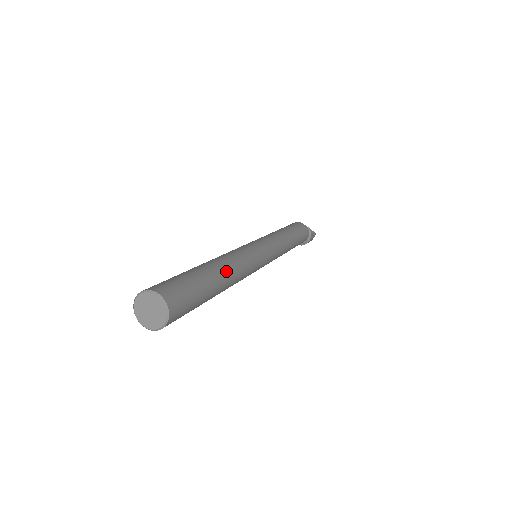
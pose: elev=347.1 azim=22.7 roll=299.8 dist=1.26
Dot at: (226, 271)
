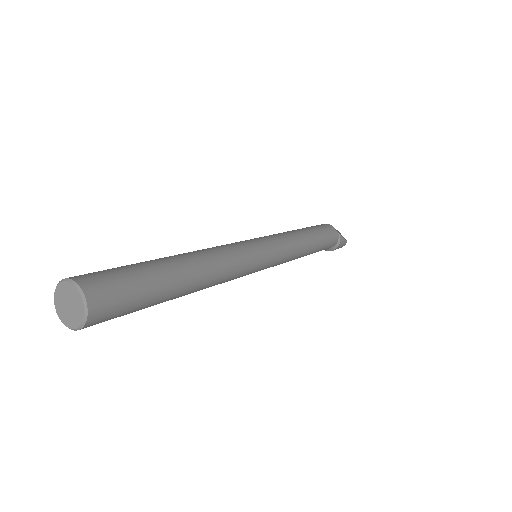
Dot at: (198, 271)
